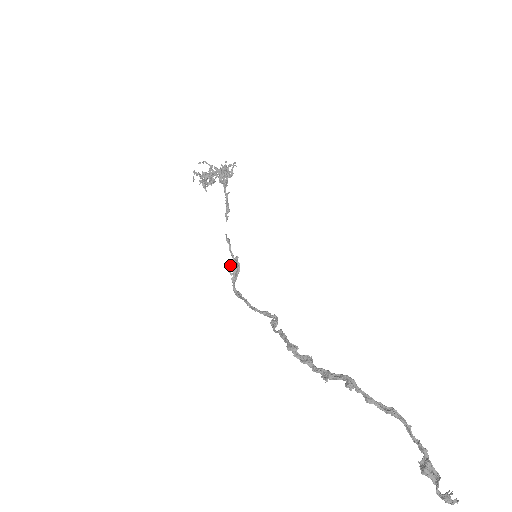
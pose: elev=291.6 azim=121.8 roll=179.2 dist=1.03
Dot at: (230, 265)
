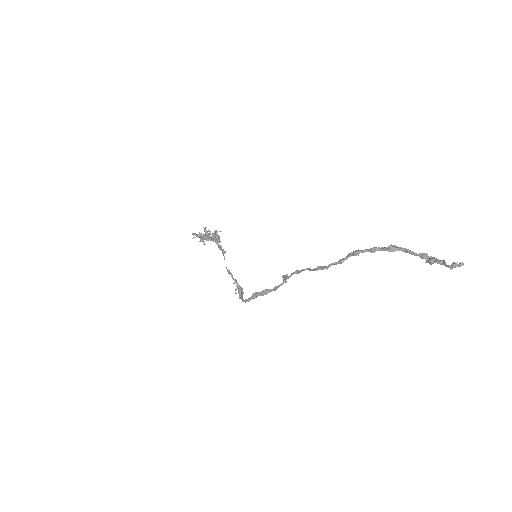
Dot at: (235, 290)
